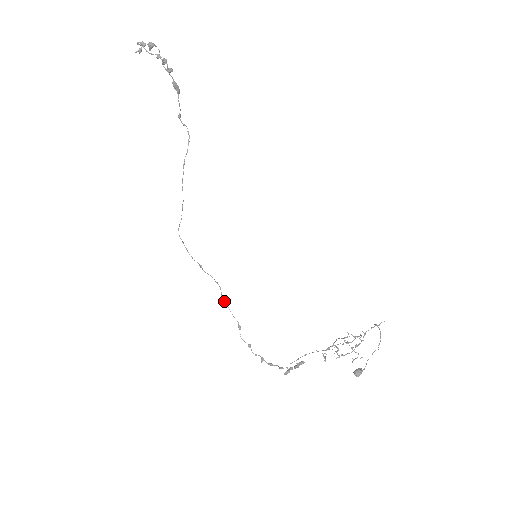
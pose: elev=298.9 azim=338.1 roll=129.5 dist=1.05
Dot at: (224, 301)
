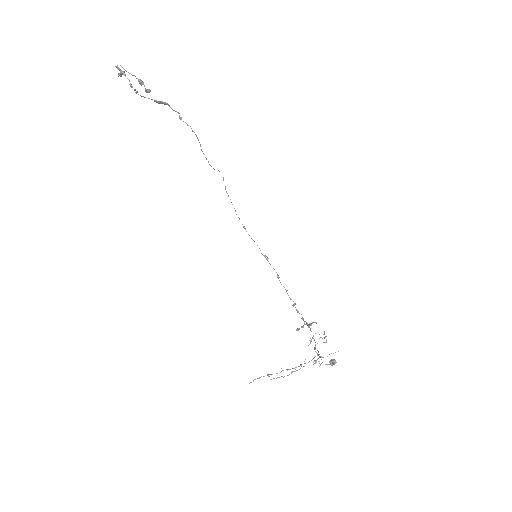
Dot at: occluded
